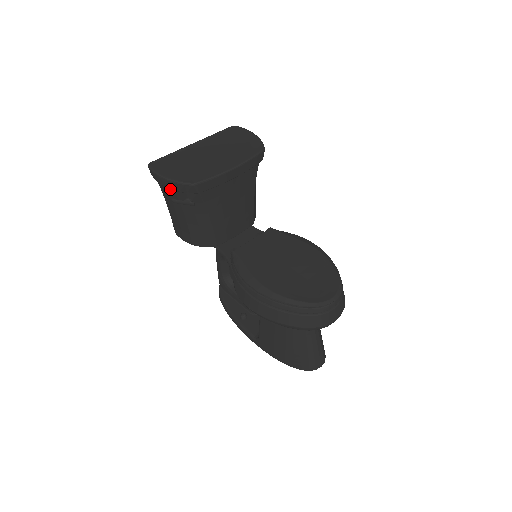
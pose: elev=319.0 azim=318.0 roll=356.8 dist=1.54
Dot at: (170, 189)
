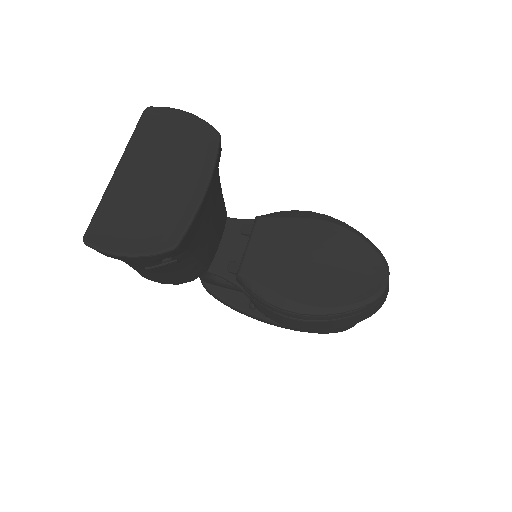
Dot at: occluded
